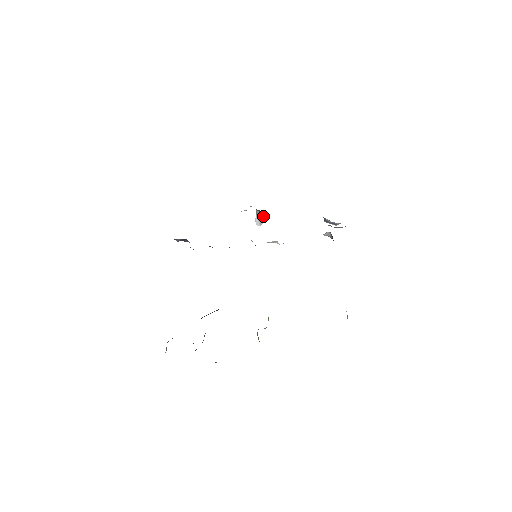
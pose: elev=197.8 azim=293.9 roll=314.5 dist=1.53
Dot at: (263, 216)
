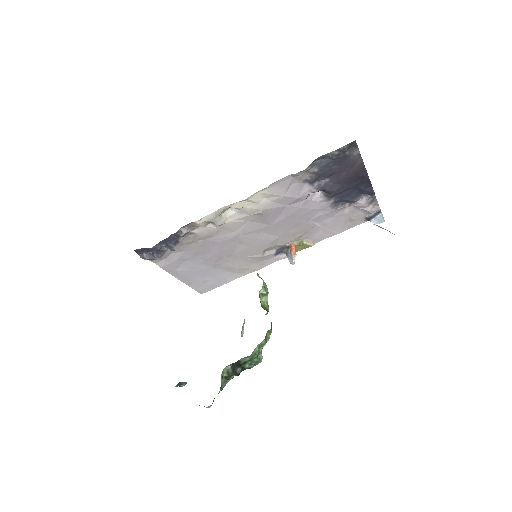
Dot at: (290, 251)
